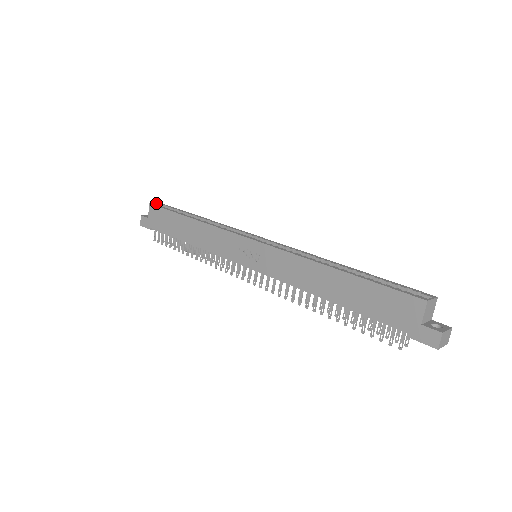
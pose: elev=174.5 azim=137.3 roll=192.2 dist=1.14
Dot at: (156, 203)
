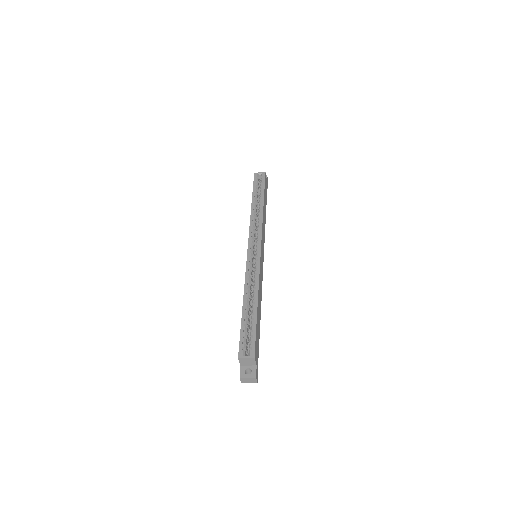
Dot at: (260, 172)
